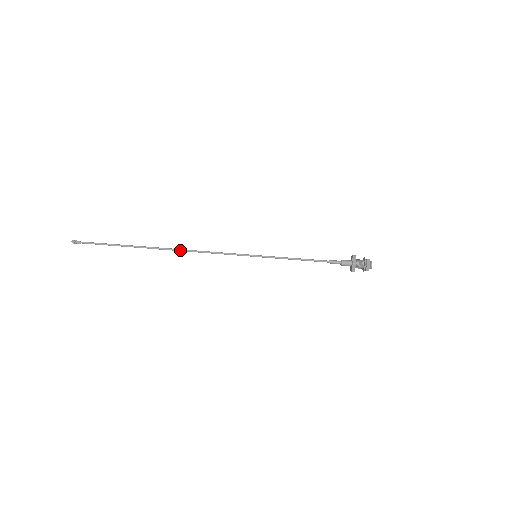
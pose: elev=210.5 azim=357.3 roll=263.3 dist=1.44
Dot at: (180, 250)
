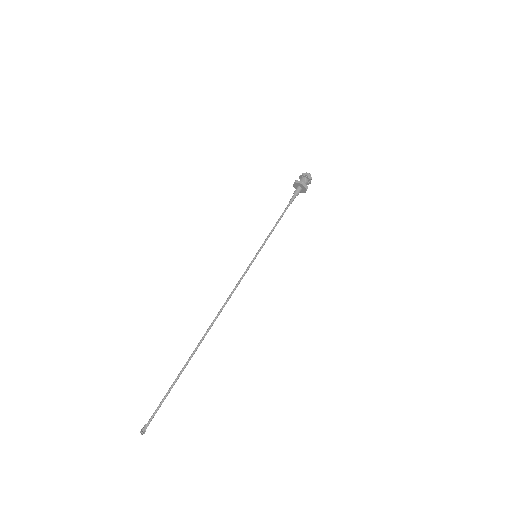
Dot at: occluded
